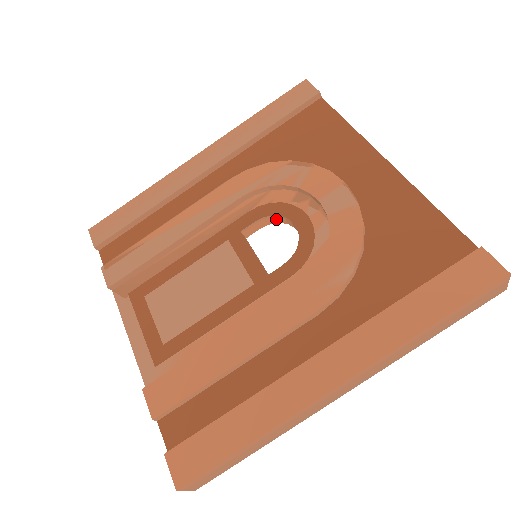
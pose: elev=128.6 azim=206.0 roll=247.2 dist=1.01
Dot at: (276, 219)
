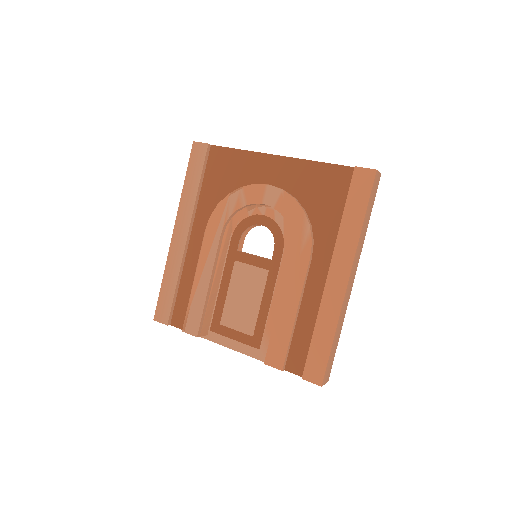
Dot at: (248, 229)
